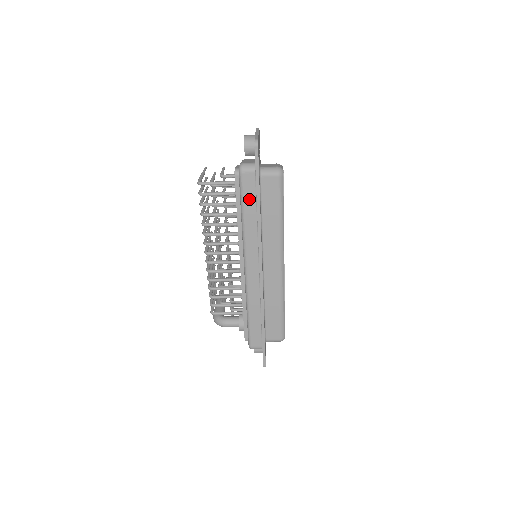
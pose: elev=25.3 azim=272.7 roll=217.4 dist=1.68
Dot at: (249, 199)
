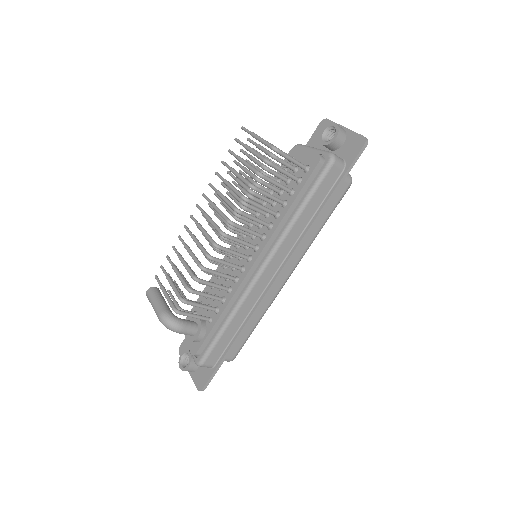
Dot at: (319, 195)
